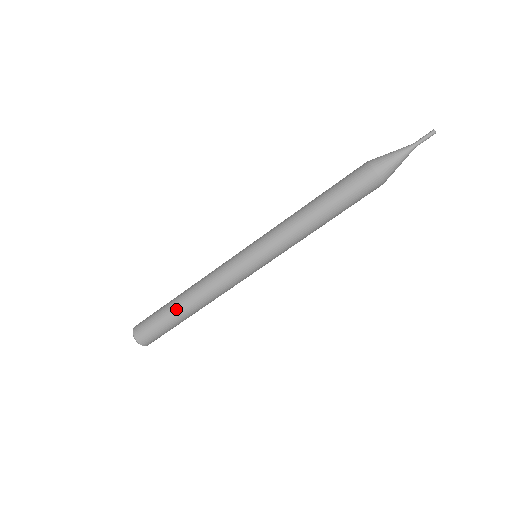
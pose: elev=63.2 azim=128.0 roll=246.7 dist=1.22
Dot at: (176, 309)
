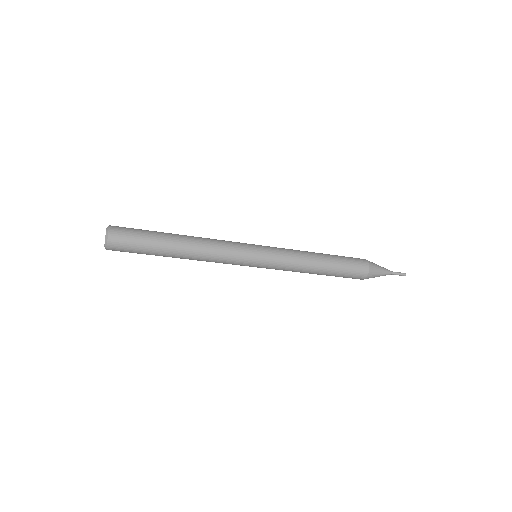
Dot at: (168, 250)
